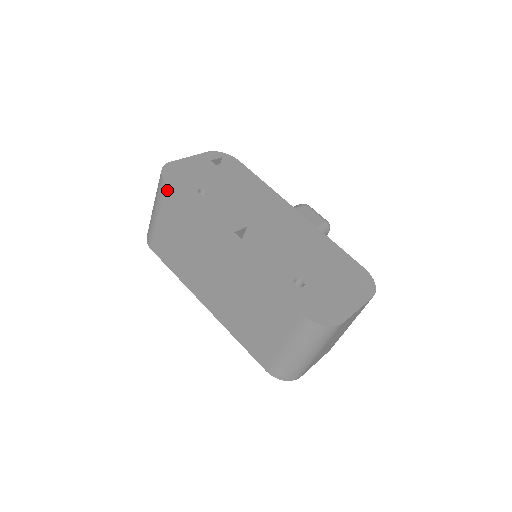
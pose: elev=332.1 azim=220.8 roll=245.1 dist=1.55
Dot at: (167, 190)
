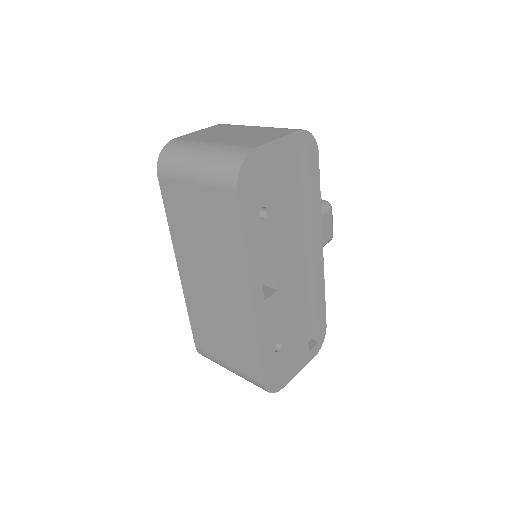
Dot at: (231, 195)
